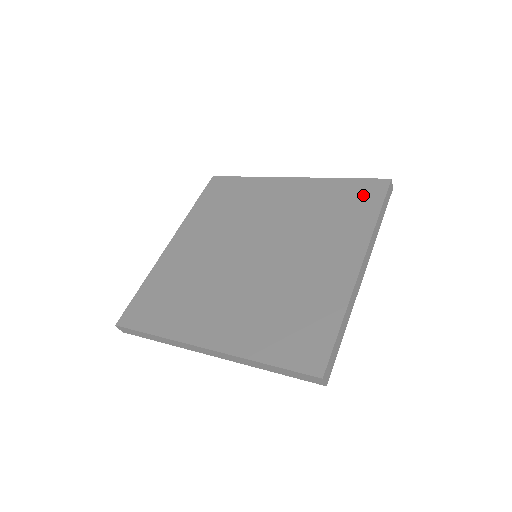
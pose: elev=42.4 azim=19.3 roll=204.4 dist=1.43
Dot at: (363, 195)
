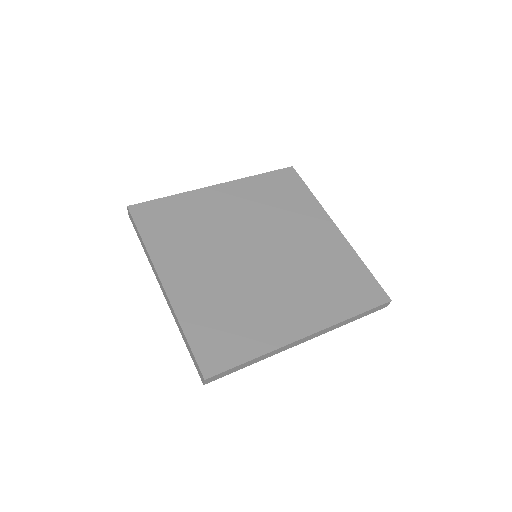
Dot at: (287, 182)
